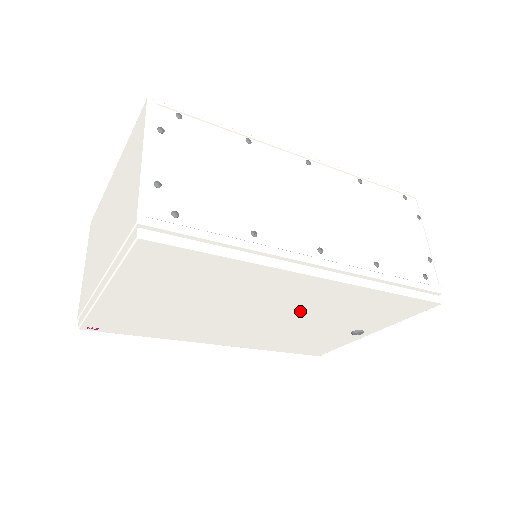
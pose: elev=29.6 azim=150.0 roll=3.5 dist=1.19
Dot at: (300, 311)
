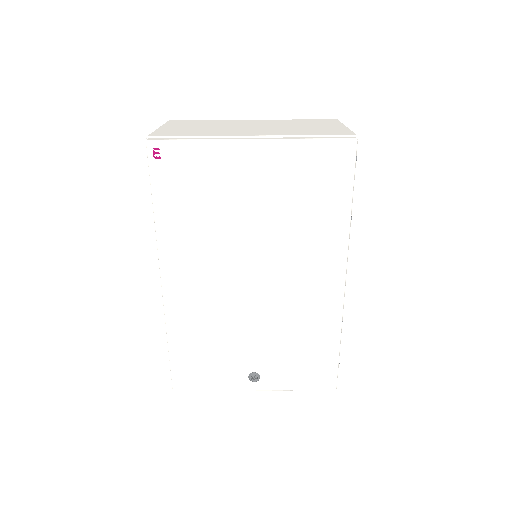
Dot at: (279, 305)
